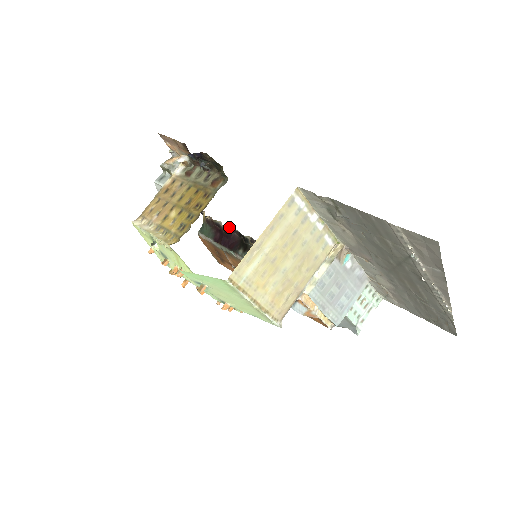
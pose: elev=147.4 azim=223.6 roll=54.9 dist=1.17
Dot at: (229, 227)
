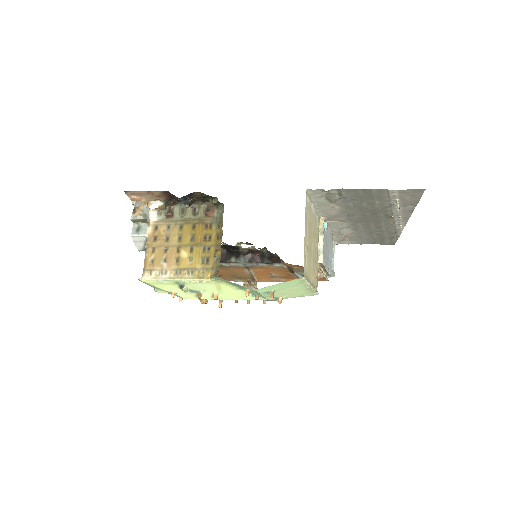
Dot at: occluded
